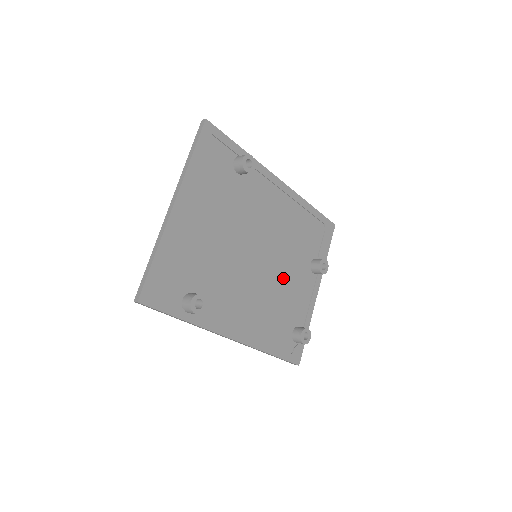
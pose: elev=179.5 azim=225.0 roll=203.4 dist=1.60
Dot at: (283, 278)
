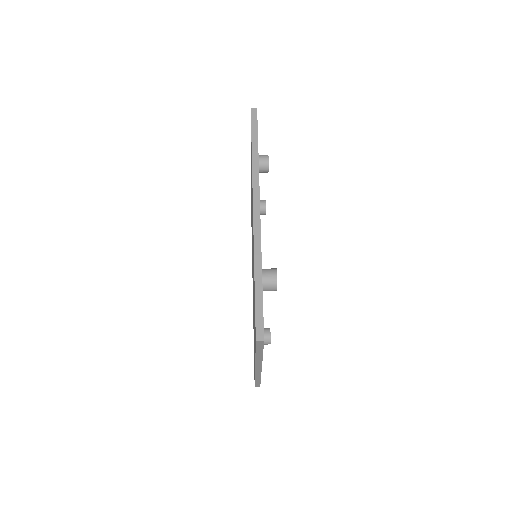
Dot at: occluded
